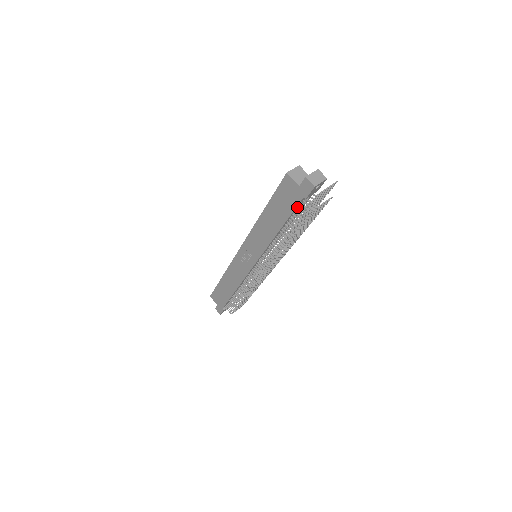
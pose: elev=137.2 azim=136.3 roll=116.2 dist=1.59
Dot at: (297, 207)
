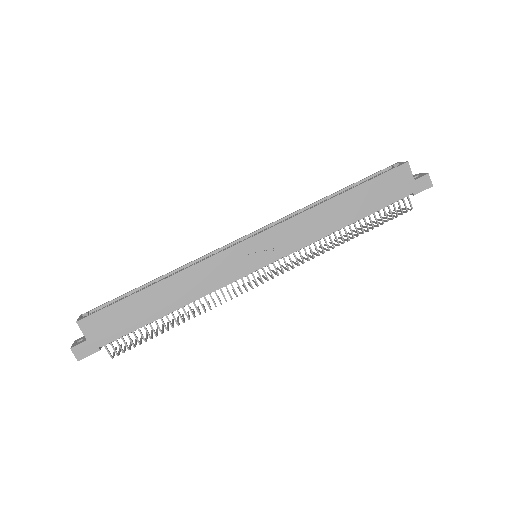
Dot at: (391, 202)
